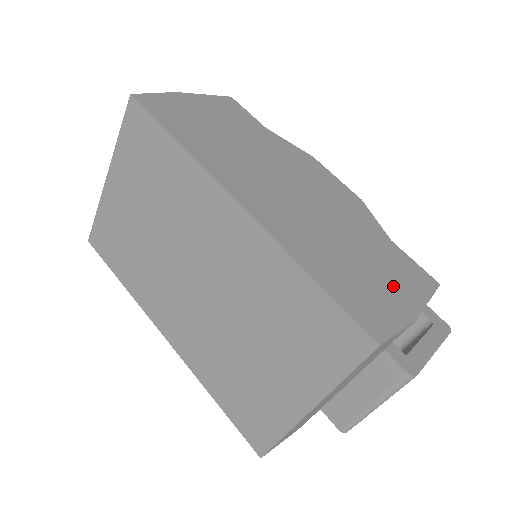
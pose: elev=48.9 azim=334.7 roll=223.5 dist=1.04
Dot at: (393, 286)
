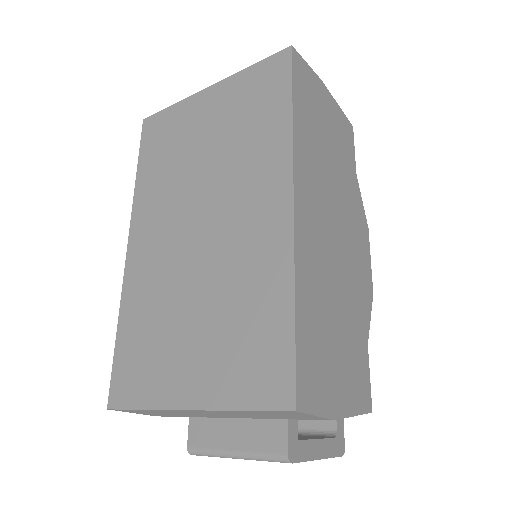
Dot at: (342, 378)
